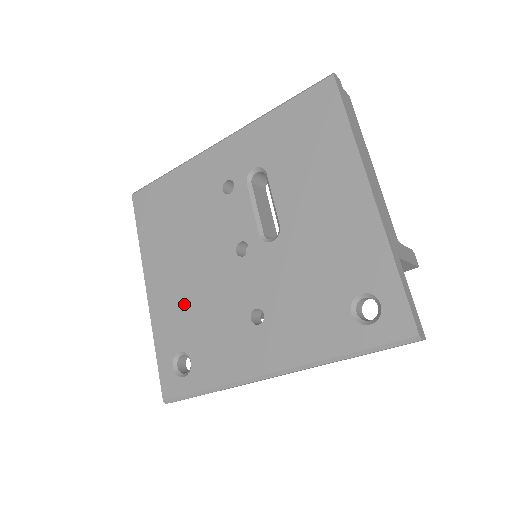
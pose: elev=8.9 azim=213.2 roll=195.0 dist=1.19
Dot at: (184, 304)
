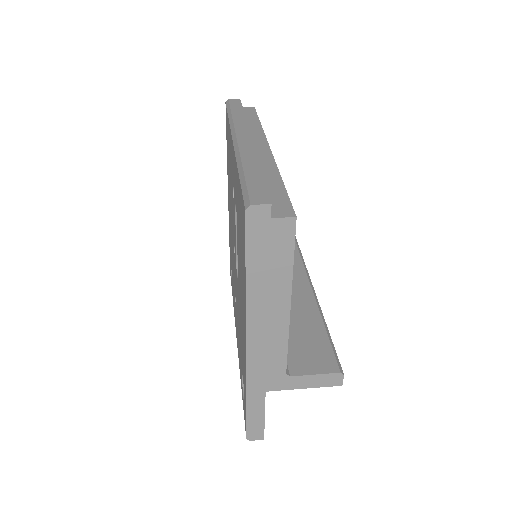
Dot at: occluded
